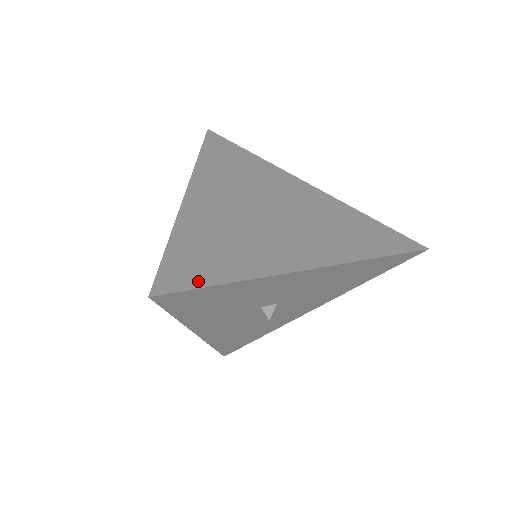
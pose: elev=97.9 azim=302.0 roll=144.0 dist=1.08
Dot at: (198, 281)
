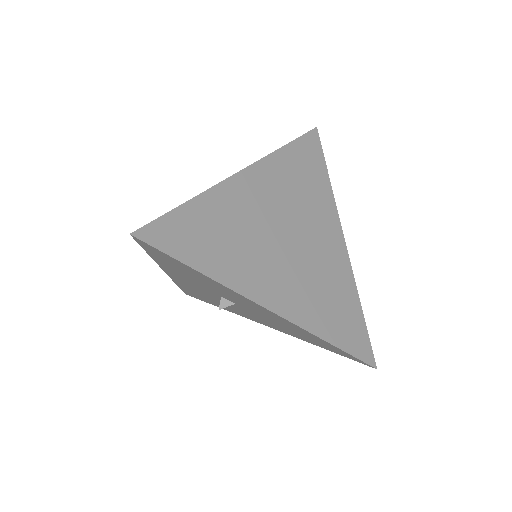
Dot at: (177, 251)
